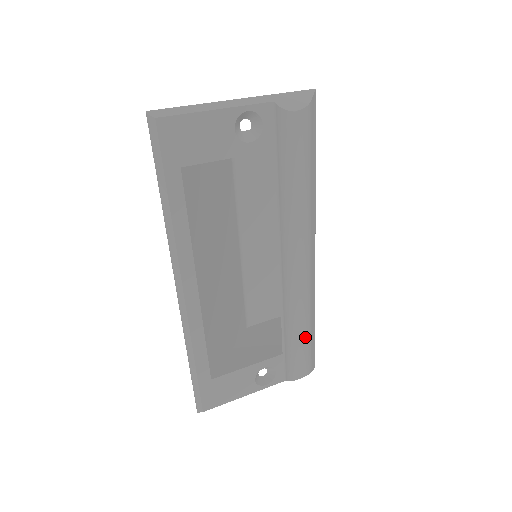
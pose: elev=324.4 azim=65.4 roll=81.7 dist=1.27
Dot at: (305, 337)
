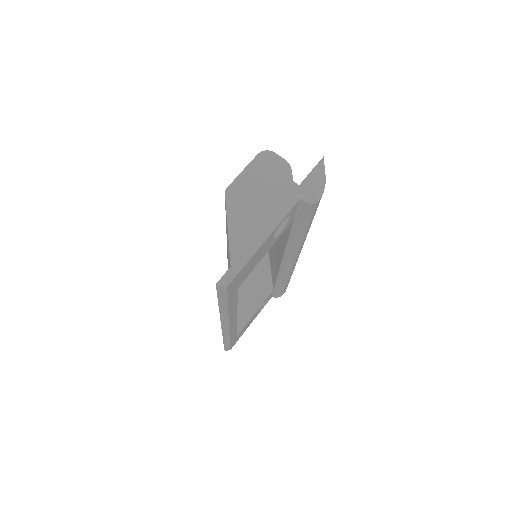
Dot at: occluded
